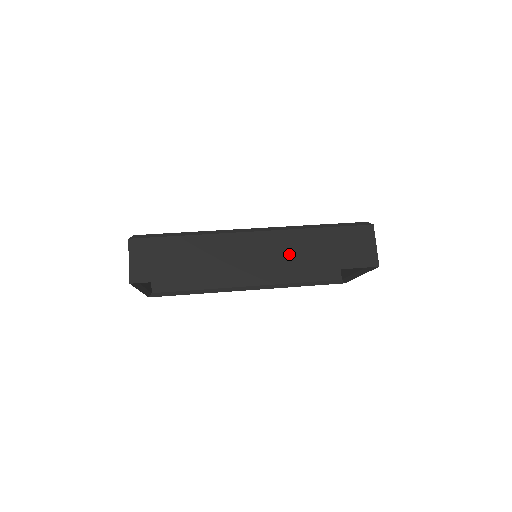
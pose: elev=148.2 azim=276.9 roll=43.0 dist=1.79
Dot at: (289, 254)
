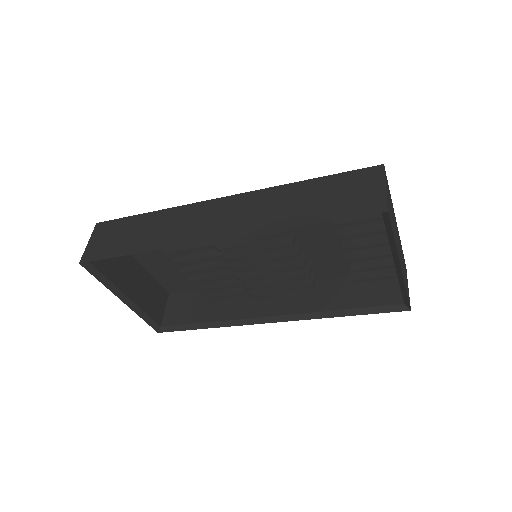
Dot at: (257, 214)
